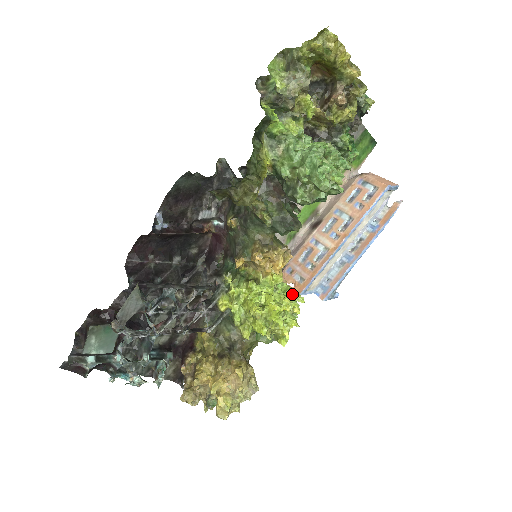
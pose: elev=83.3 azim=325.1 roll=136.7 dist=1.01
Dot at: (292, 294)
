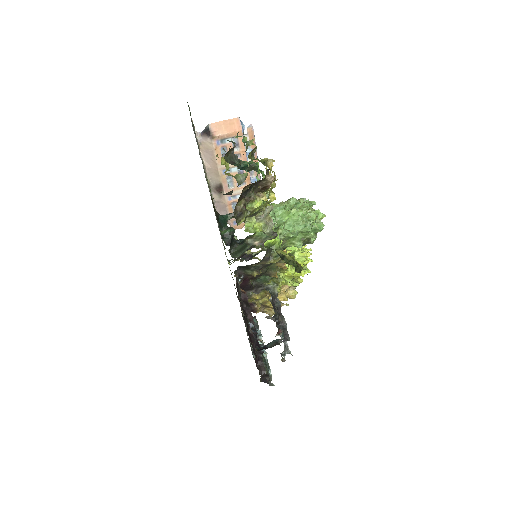
Dot at: occluded
